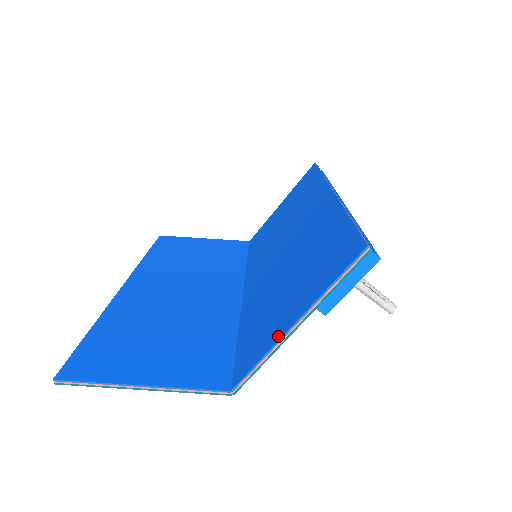
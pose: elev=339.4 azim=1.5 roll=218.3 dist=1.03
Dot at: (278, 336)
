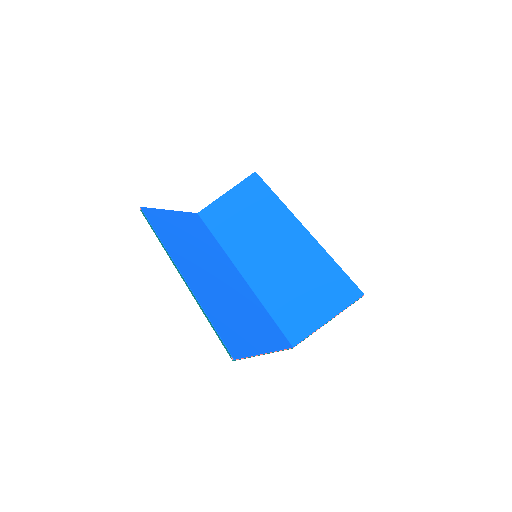
Dot at: (318, 324)
